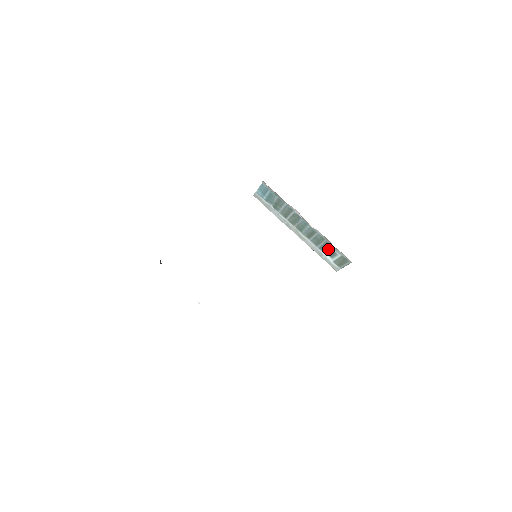
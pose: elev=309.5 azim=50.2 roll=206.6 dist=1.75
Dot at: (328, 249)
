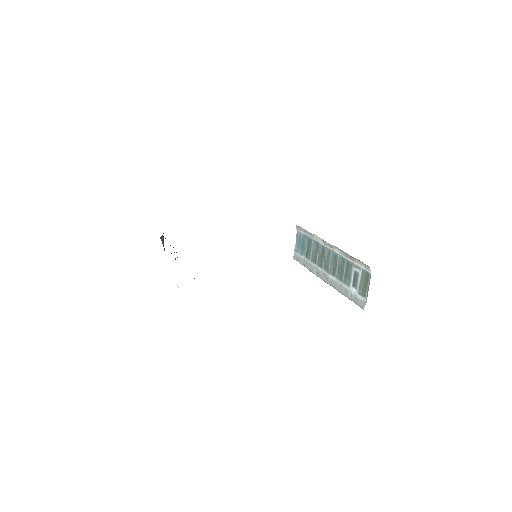
Dot at: (350, 274)
